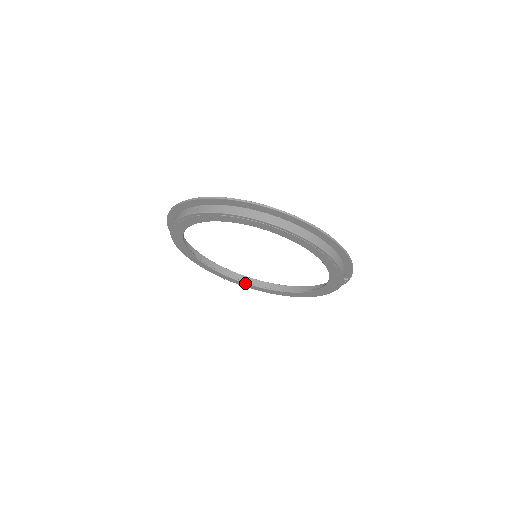
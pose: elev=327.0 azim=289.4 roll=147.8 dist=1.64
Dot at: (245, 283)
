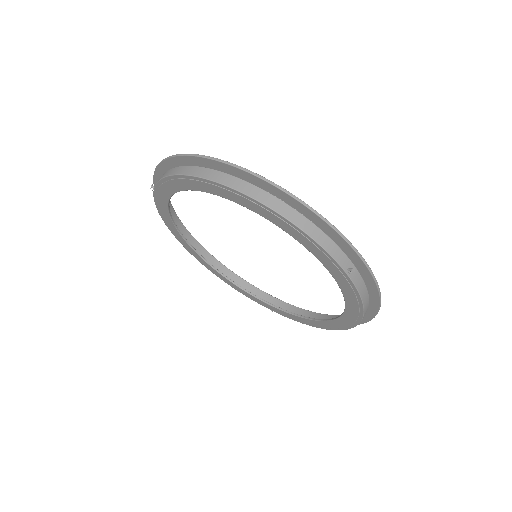
Dot at: (288, 313)
